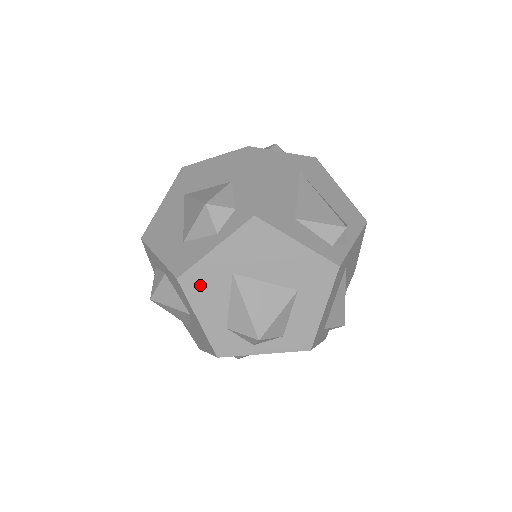
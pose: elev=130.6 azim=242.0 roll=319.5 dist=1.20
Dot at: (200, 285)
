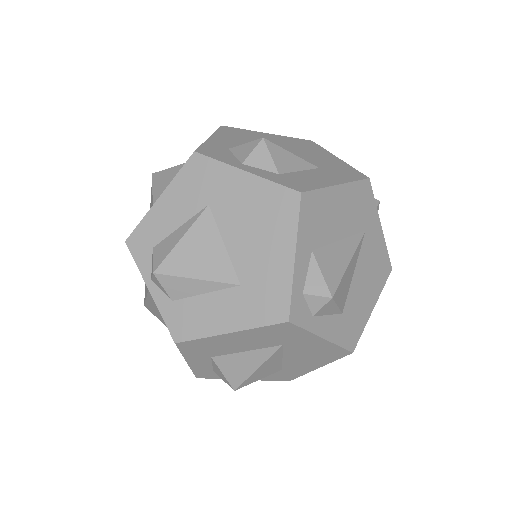
Dot at: (236, 133)
